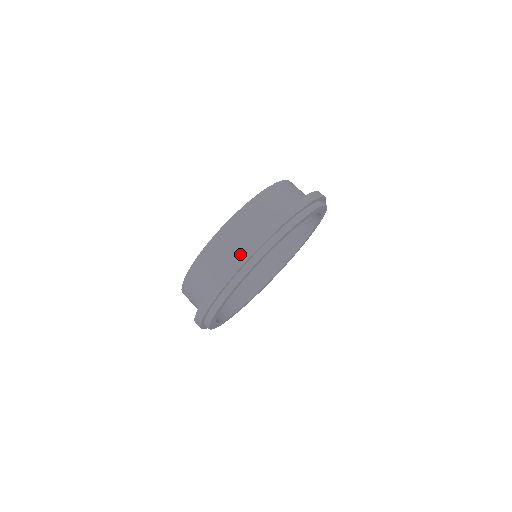
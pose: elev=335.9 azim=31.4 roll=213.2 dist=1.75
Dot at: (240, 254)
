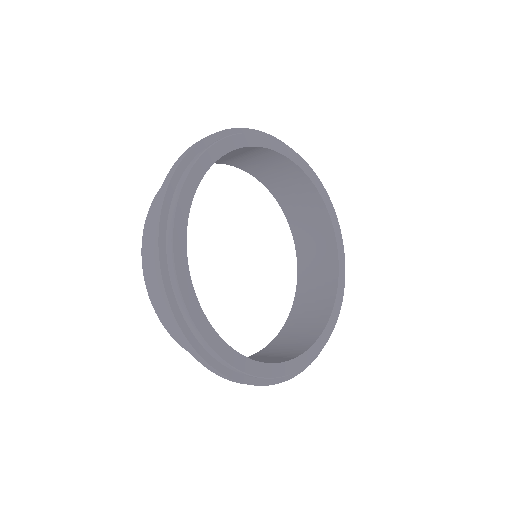
Dot at: (168, 173)
